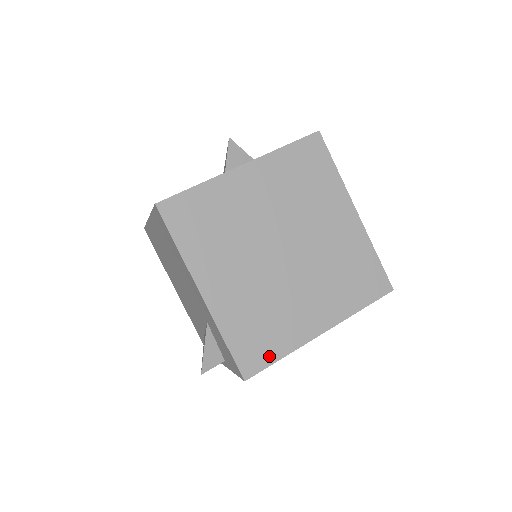
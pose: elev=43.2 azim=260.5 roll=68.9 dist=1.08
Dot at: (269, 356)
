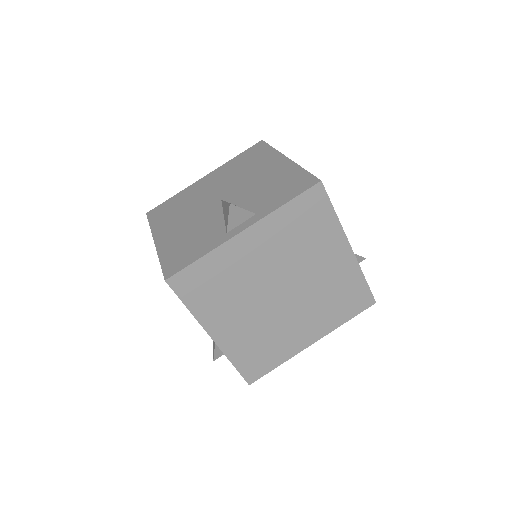
Dot at: (268, 367)
